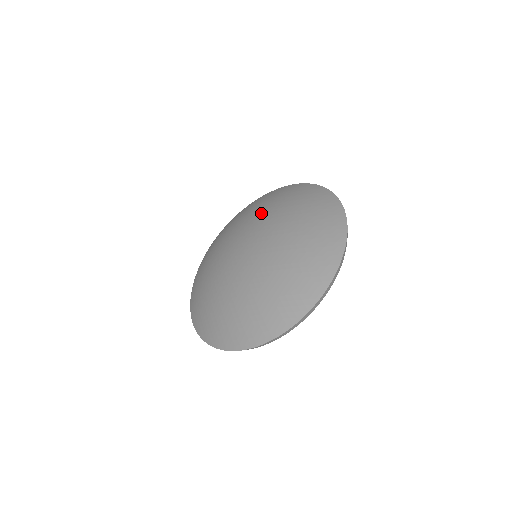
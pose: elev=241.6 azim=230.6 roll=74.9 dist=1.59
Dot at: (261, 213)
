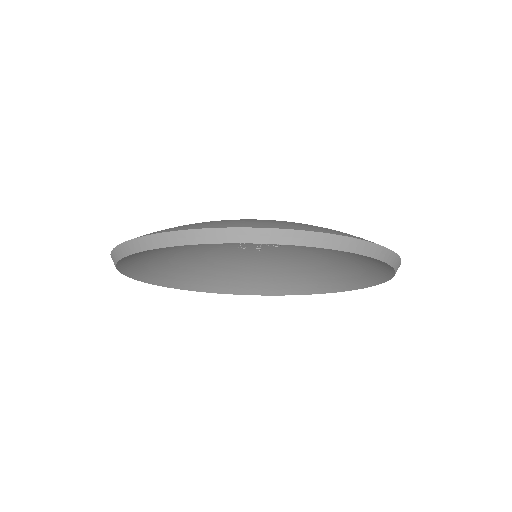
Dot at: occluded
